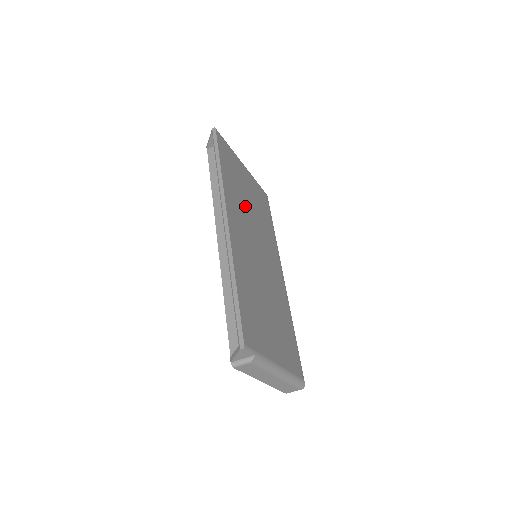
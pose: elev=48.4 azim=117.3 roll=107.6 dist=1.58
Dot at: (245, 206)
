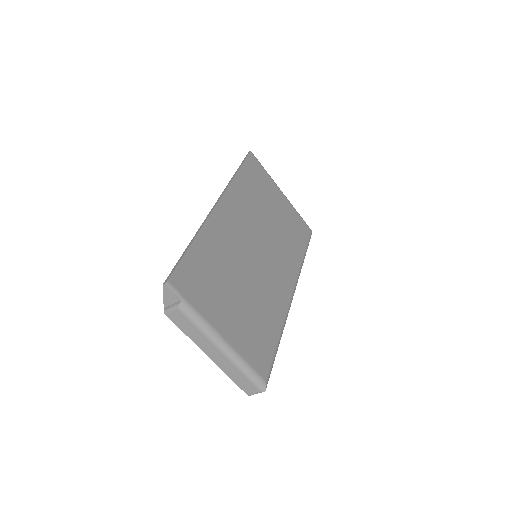
Dot at: (259, 213)
